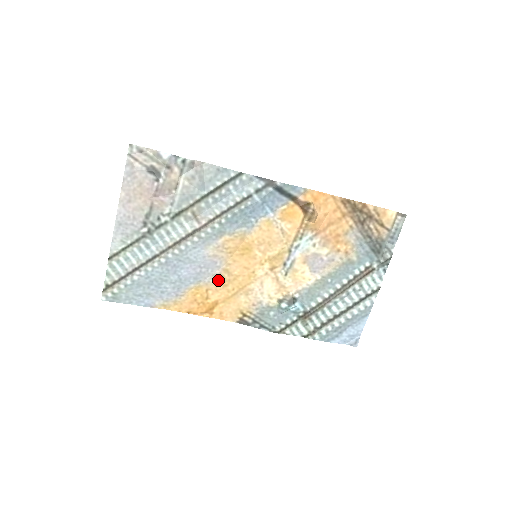
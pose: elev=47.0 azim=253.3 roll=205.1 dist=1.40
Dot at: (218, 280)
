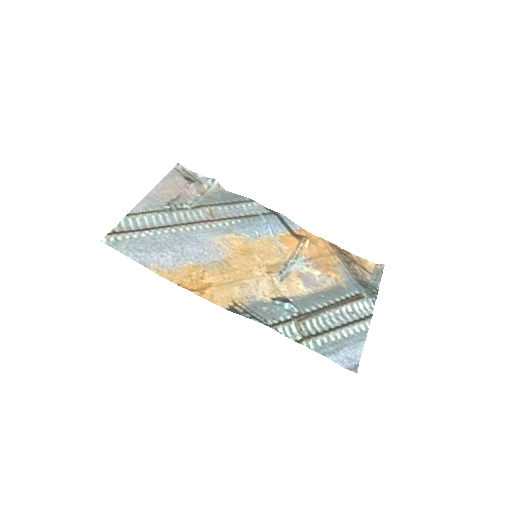
Dot at: (217, 267)
